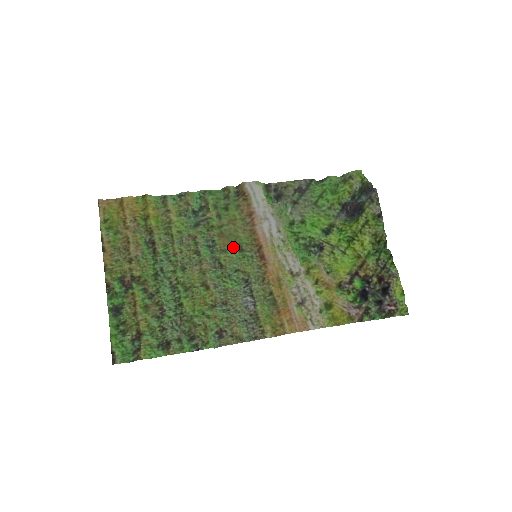
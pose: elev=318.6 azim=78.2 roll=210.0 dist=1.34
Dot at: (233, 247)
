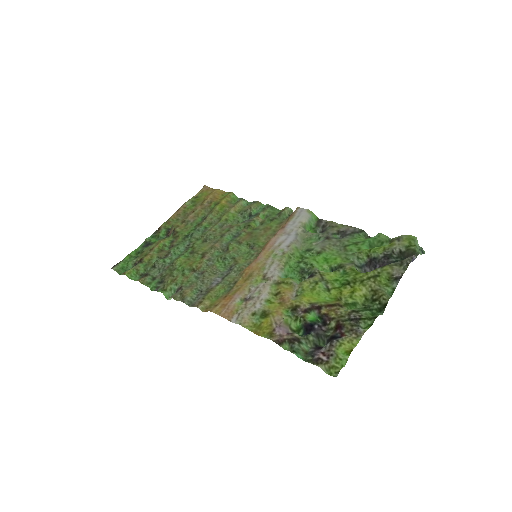
Dot at: (249, 244)
